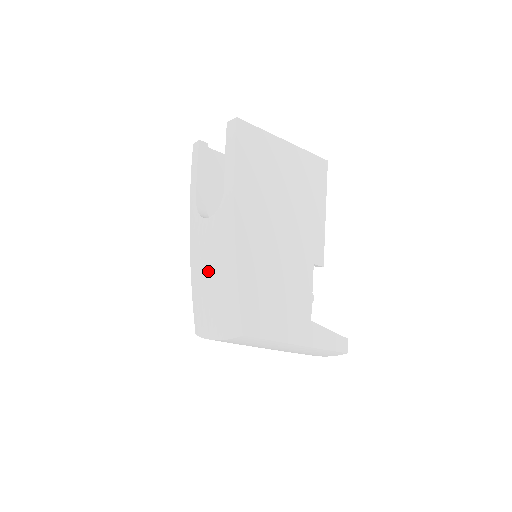
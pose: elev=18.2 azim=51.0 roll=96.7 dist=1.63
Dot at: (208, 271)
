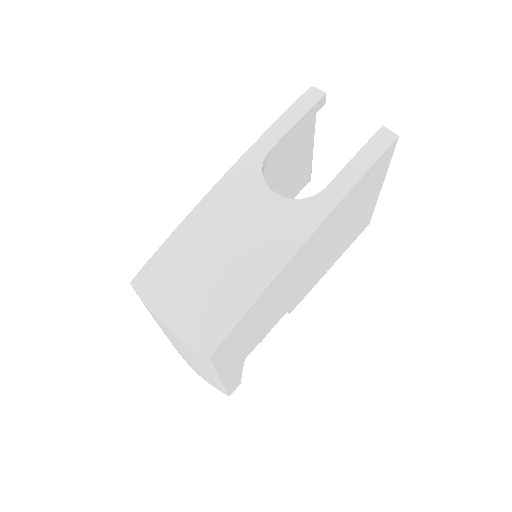
Dot at: (222, 244)
